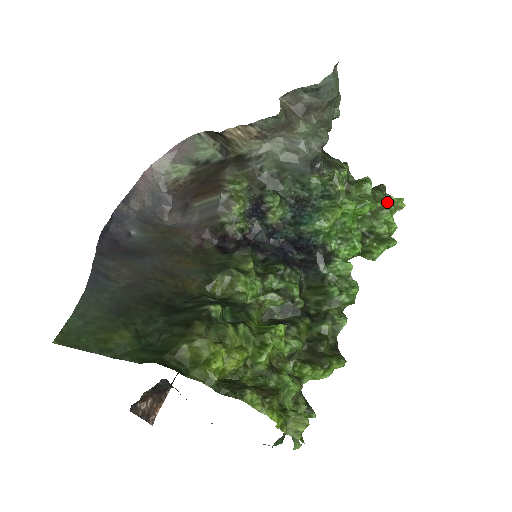
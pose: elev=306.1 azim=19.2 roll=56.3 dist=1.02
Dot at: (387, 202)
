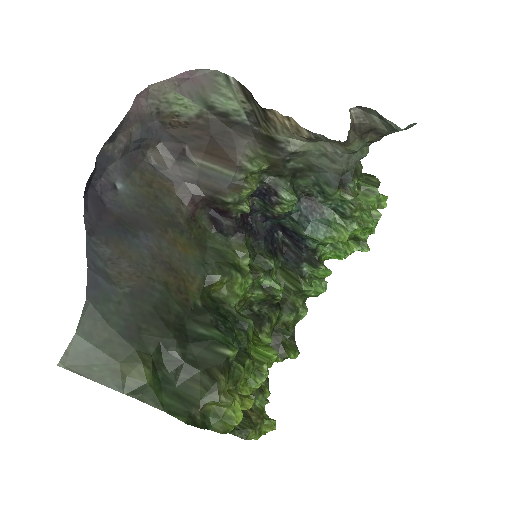
Dot at: (379, 212)
